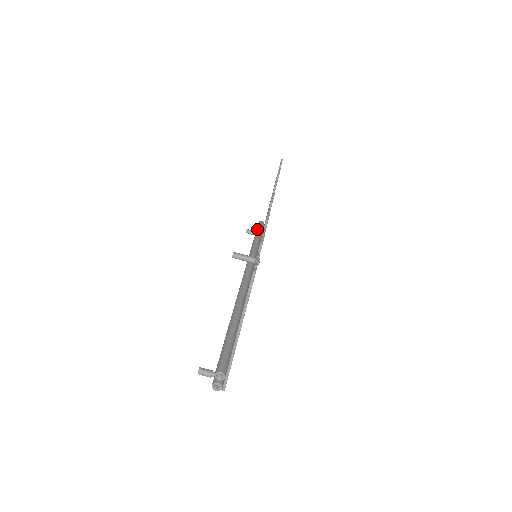
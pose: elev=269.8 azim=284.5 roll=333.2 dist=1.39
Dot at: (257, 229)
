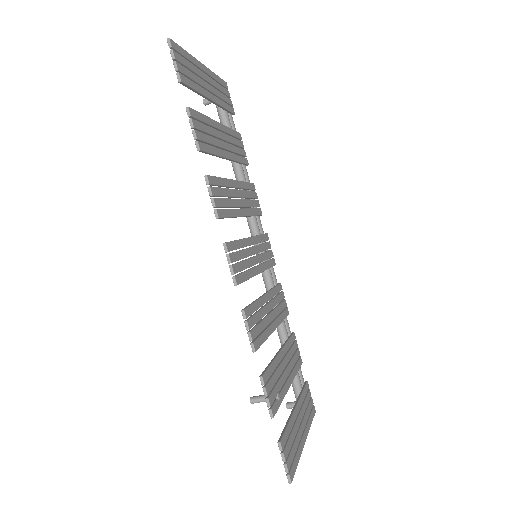
Dot at: occluded
